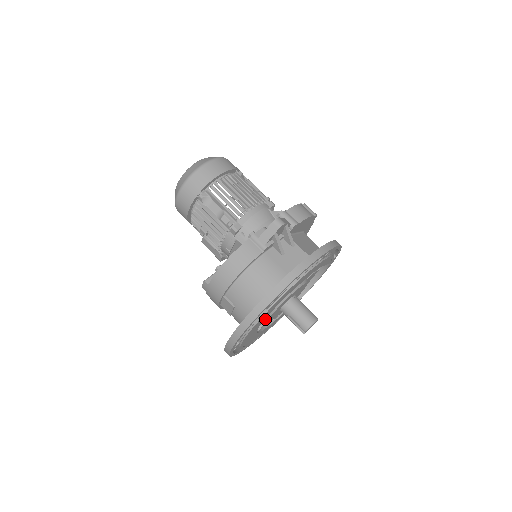
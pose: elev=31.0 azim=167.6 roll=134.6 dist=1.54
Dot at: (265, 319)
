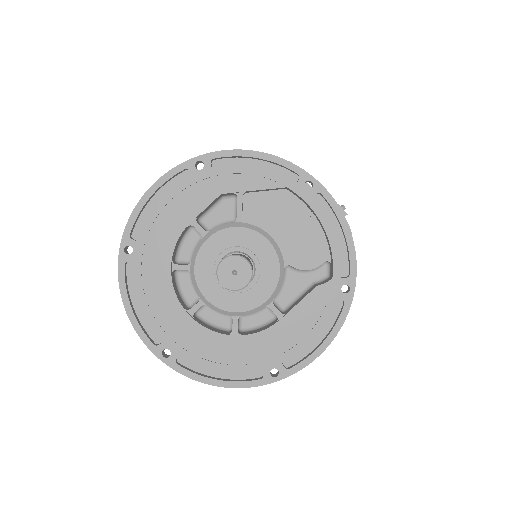
Dot at: (205, 302)
